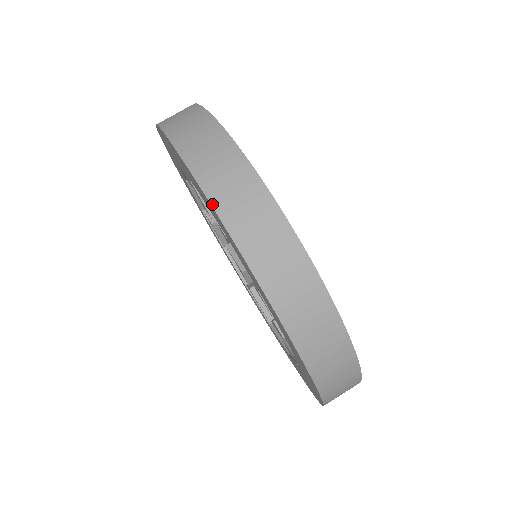
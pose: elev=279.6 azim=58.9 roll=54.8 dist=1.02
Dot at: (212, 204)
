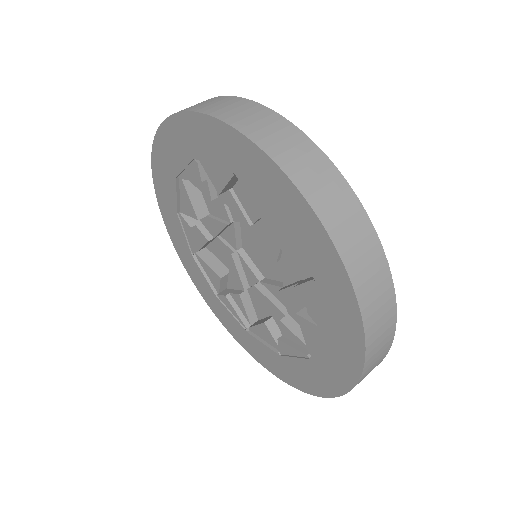
Dot at: (170, 116)
